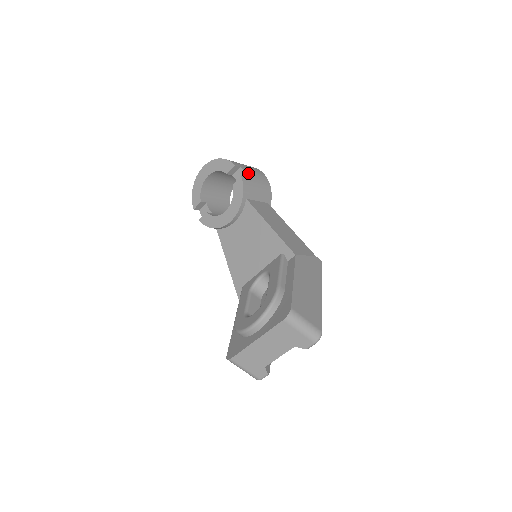
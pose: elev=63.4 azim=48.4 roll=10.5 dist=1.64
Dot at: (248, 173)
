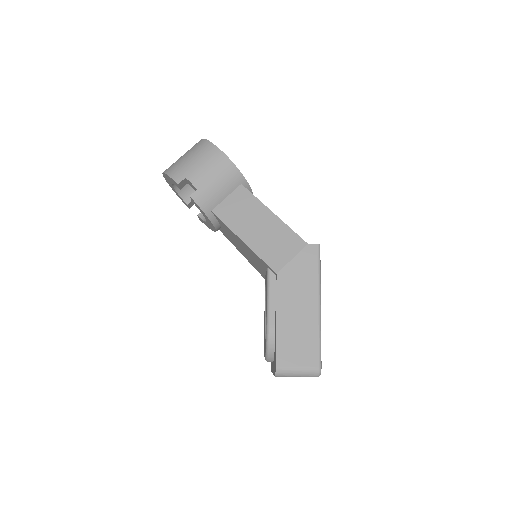
Dot at: (197, 179)
